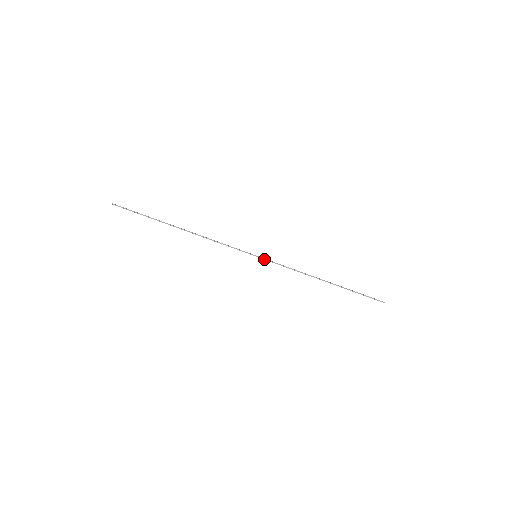
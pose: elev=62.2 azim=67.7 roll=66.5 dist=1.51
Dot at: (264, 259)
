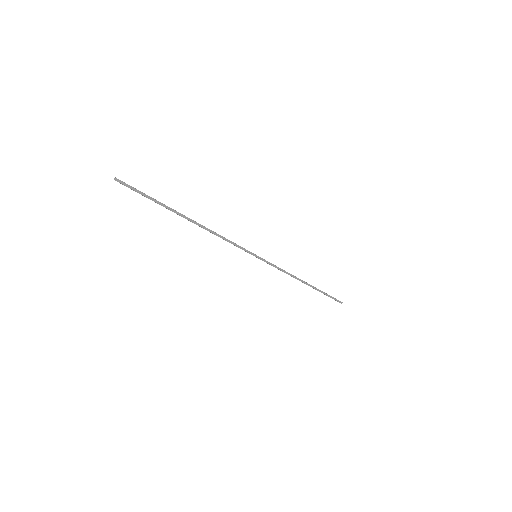
Dot at: (262, 260)
